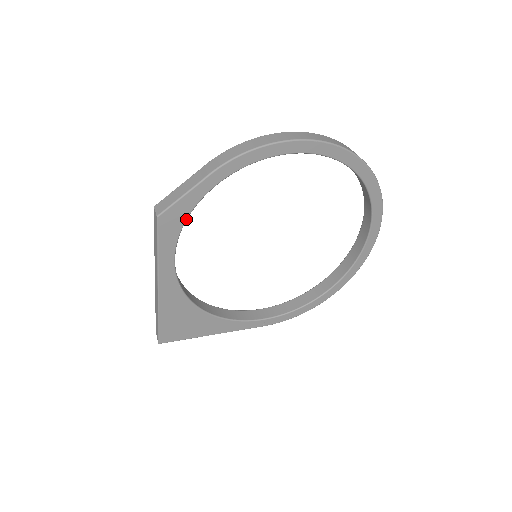
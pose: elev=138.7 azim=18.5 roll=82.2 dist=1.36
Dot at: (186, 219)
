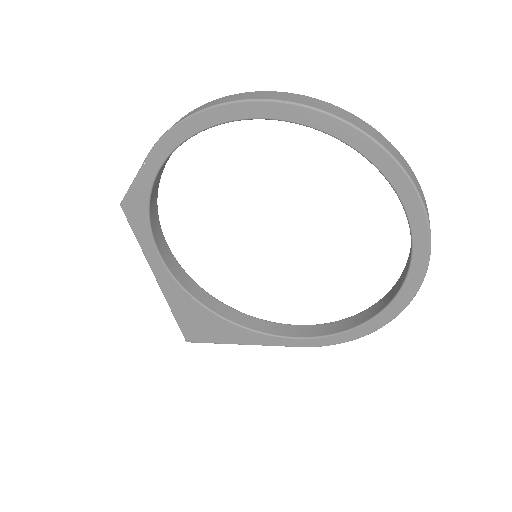
Dot at: (148, 208)
